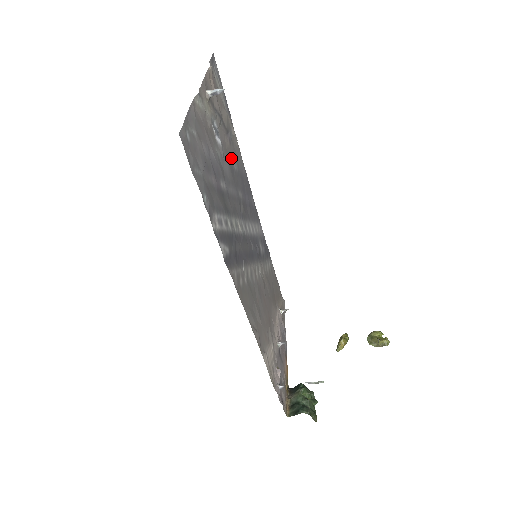
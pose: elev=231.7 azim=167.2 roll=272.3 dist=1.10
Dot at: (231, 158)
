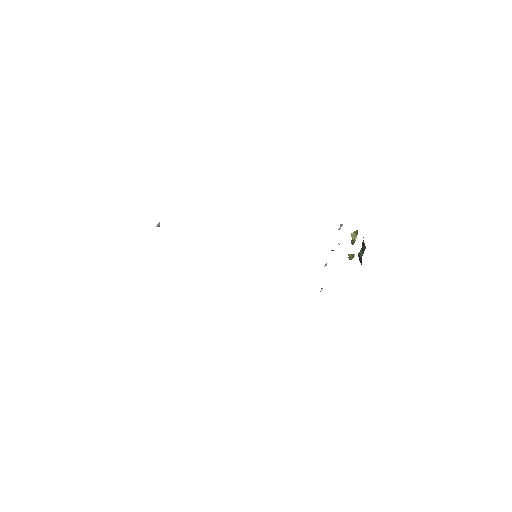
Dot at: occluded
